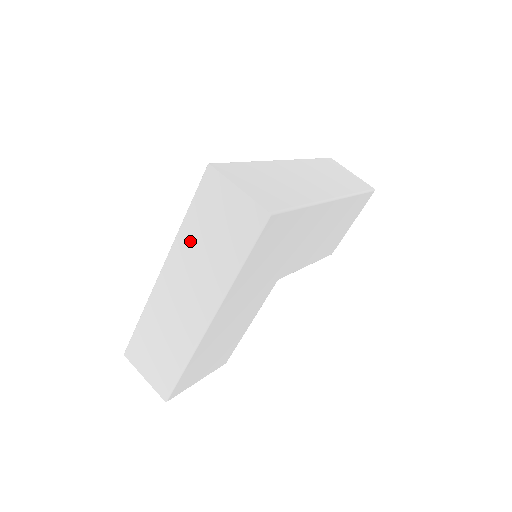
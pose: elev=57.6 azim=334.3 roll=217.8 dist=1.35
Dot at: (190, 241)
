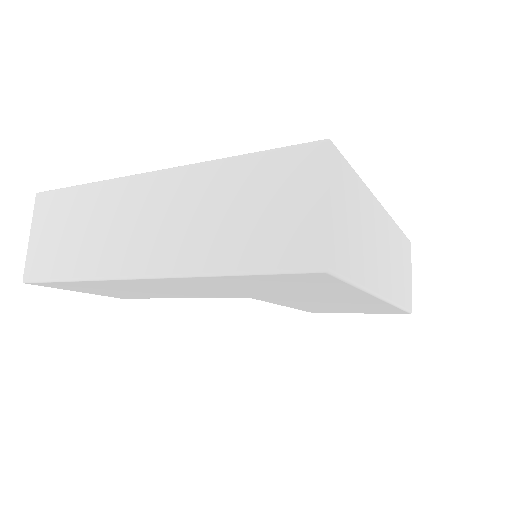
Dot at: (217, 184)
